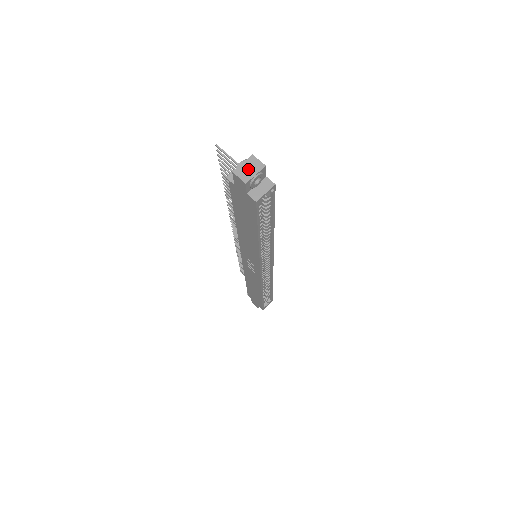
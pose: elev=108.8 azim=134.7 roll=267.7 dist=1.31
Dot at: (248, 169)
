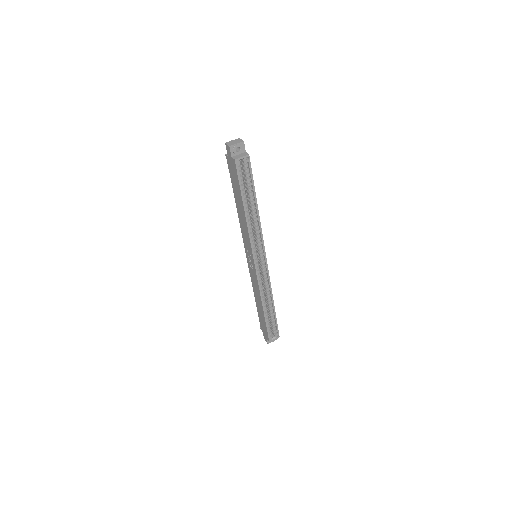
Dot at: (234, 142)
